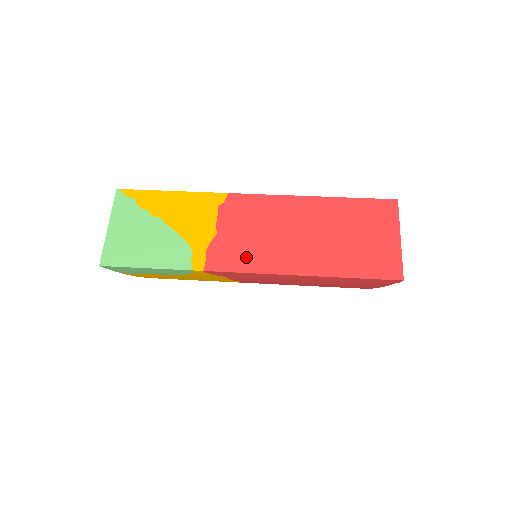
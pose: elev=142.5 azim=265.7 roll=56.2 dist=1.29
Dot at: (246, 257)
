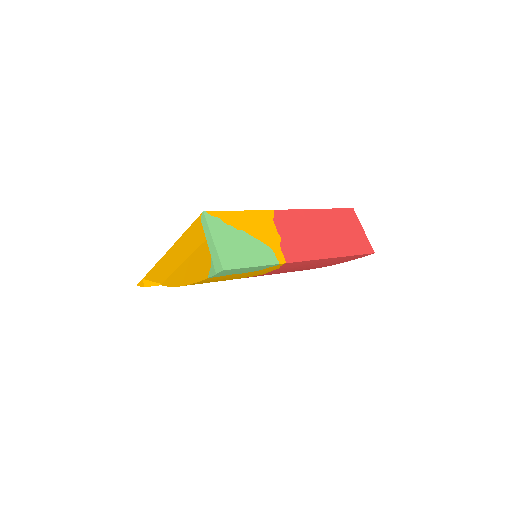
Dot at: (303, 251)
